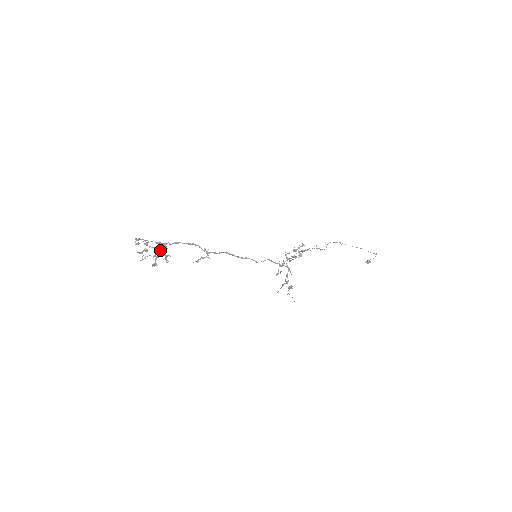
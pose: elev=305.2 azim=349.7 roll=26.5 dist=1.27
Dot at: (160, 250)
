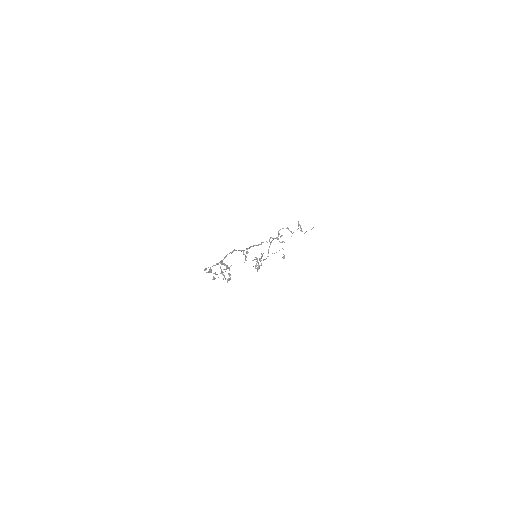
Dot at: (221, 270)
